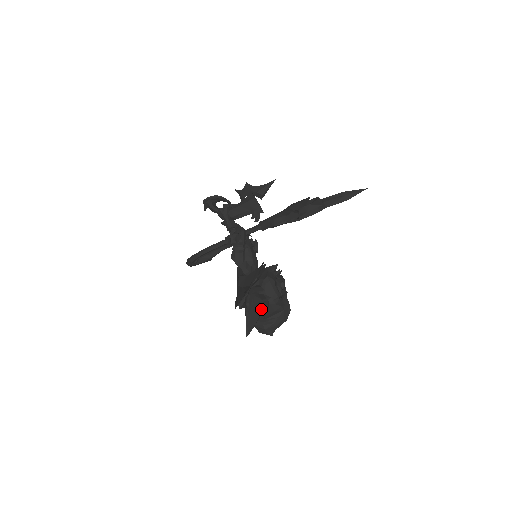
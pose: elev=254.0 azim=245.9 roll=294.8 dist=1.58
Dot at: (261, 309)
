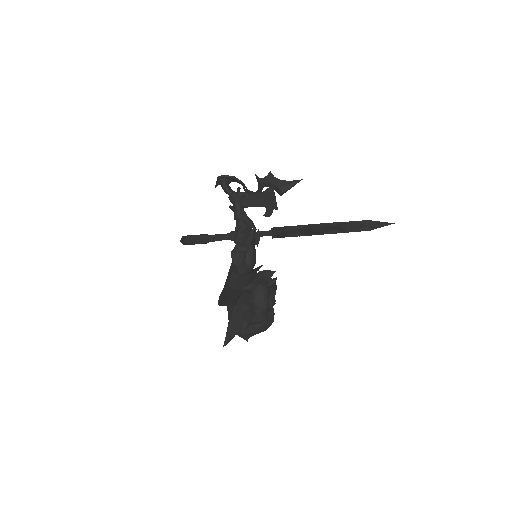
Dot at: (246, 319)
